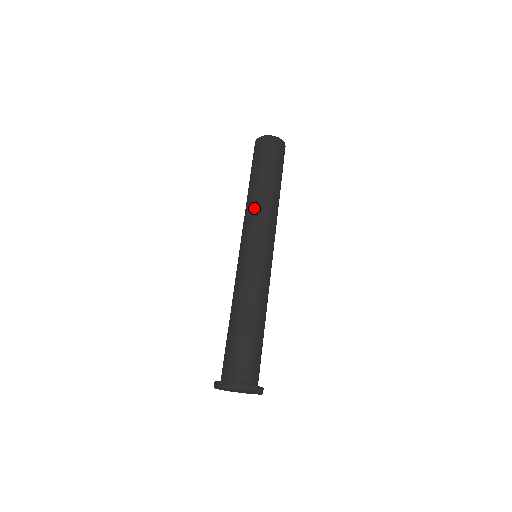
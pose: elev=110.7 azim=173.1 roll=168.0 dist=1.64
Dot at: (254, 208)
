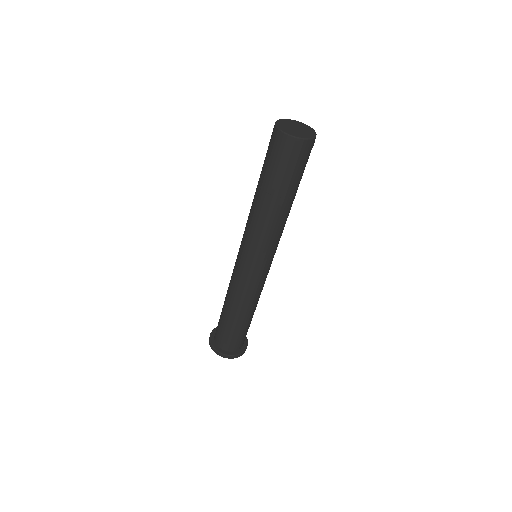
Dot at: (253, 223)
